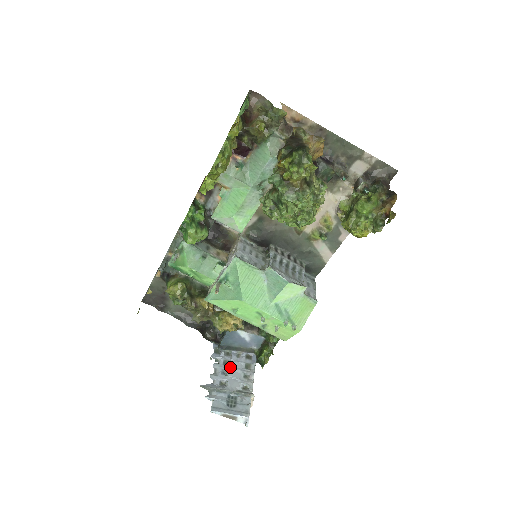
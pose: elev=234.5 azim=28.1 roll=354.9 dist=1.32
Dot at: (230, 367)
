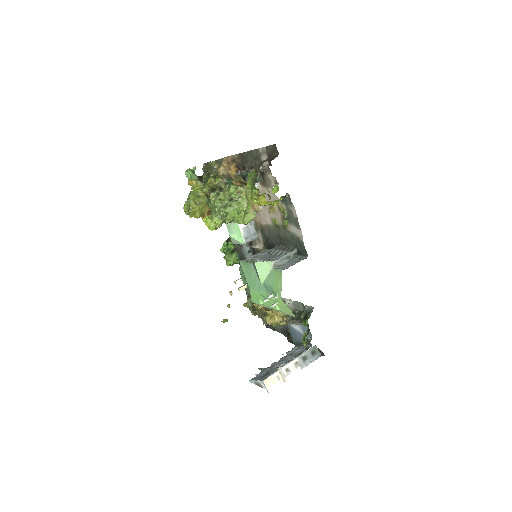
Dot at: (288, 356)
